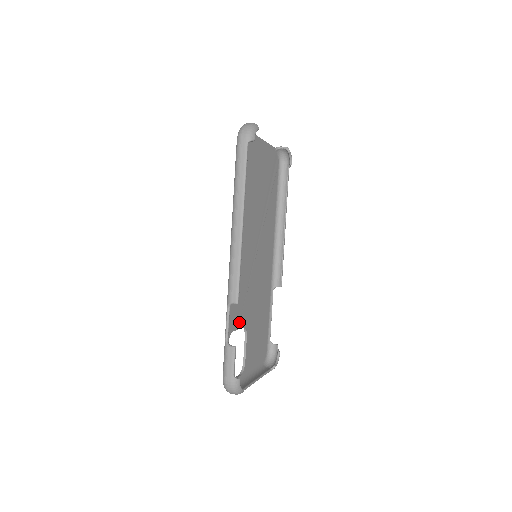
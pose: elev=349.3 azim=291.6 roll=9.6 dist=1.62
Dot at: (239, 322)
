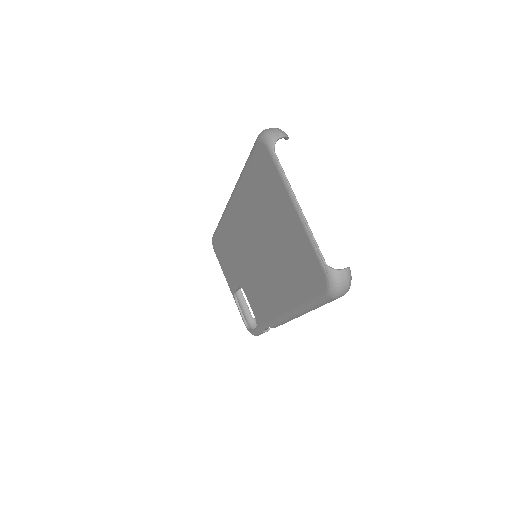
Dot at: occluded
